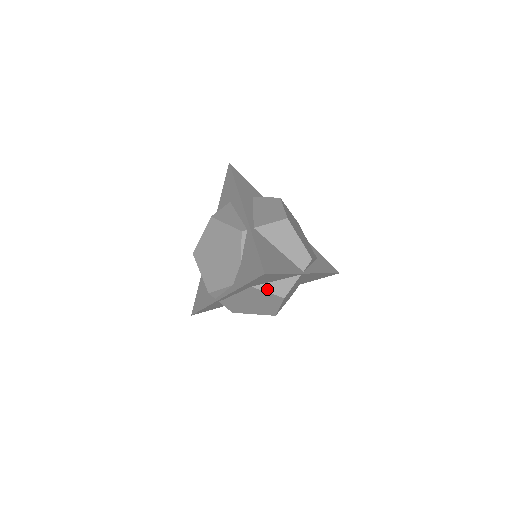
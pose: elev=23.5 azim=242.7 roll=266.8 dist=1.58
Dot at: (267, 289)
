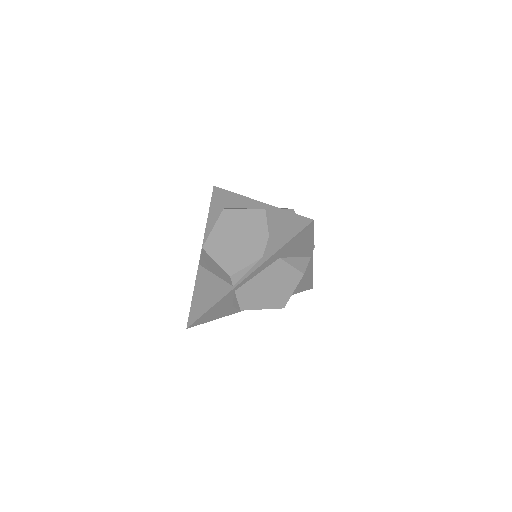
Dot at: (291, 263)
